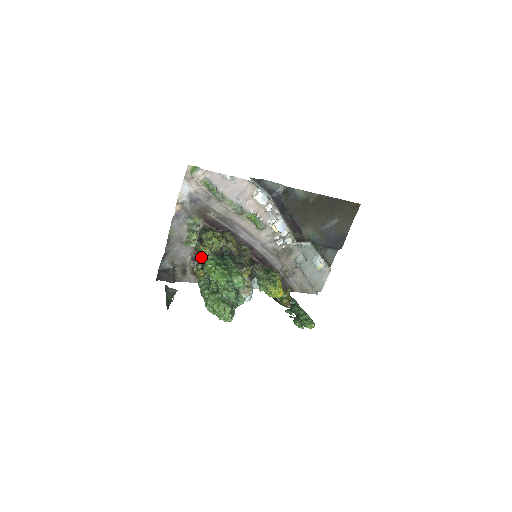
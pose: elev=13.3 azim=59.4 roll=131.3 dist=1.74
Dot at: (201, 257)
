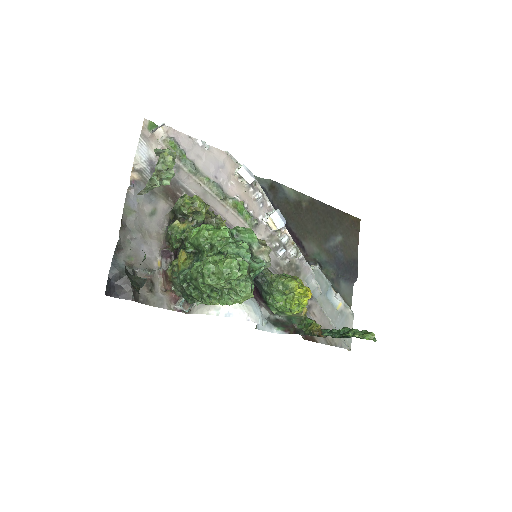
Dot at: occluded
